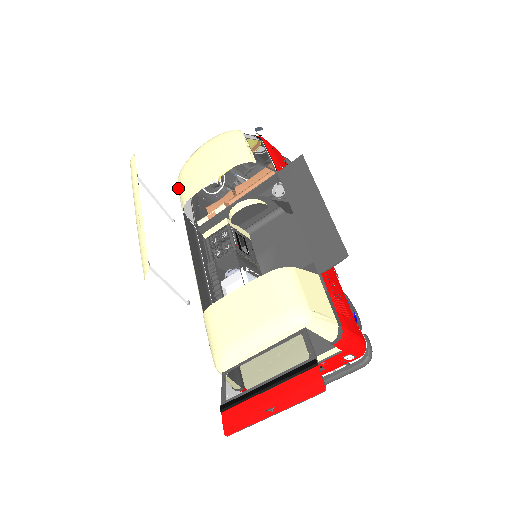
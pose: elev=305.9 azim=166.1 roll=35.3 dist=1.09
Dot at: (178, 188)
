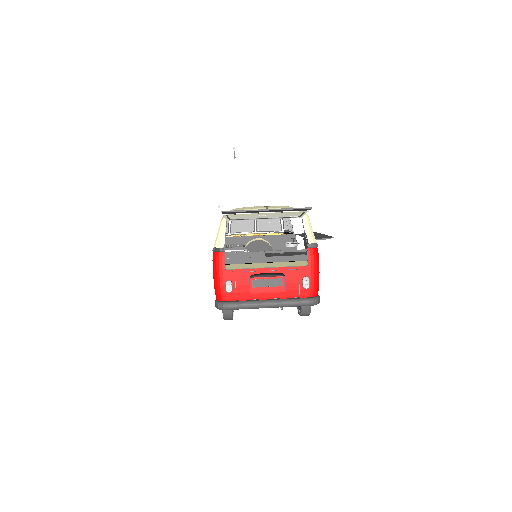
Dot at: occluded
